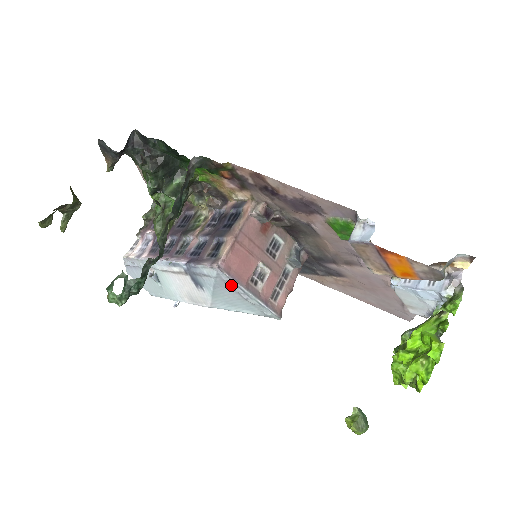
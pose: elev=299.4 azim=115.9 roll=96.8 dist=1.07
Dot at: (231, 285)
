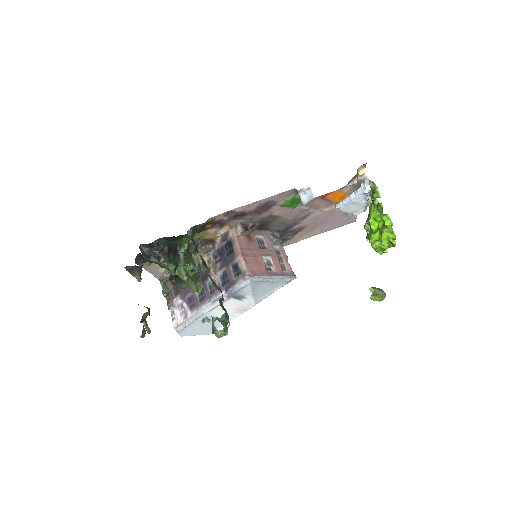
Dot at: (261, 280)
